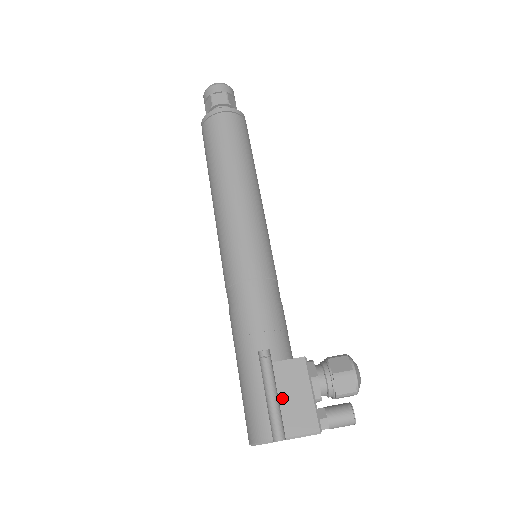
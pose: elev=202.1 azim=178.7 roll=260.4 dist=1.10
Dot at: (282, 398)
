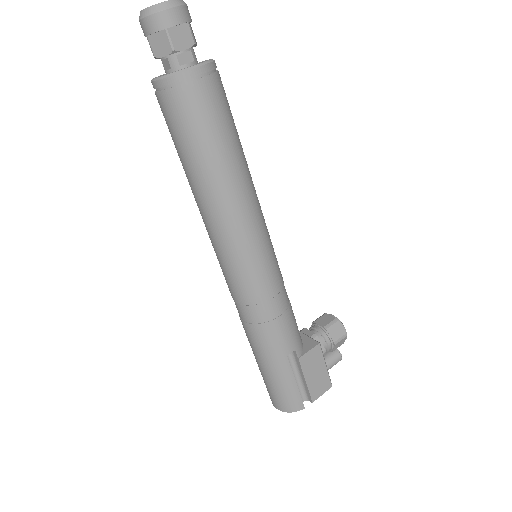
Dot at: (308, 380)
